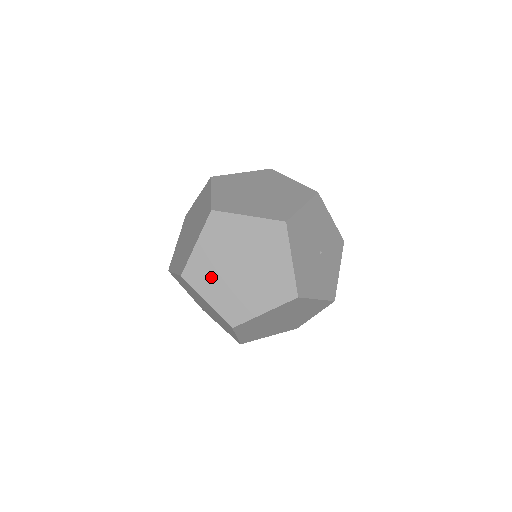
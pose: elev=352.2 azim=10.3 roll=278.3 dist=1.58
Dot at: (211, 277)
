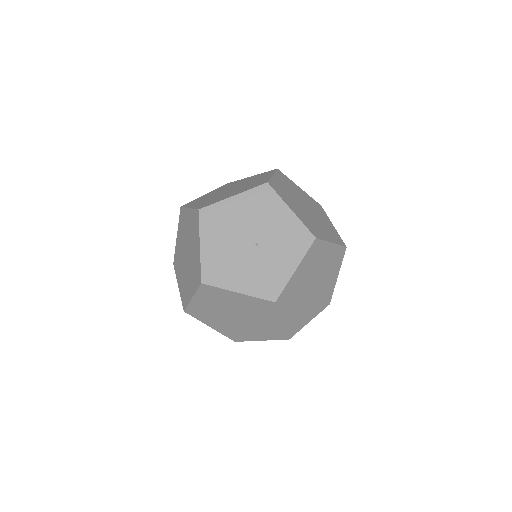
Dot at: (180, 265)
